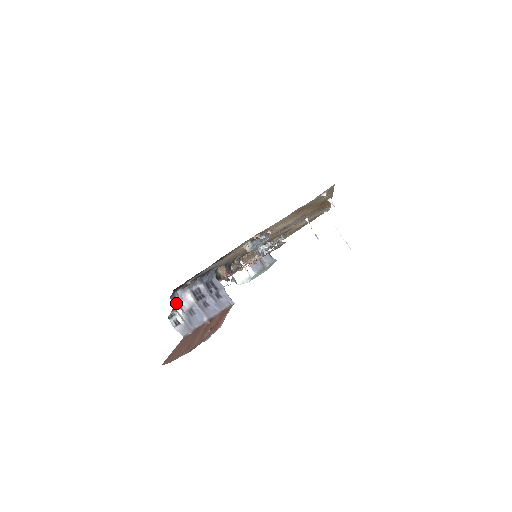
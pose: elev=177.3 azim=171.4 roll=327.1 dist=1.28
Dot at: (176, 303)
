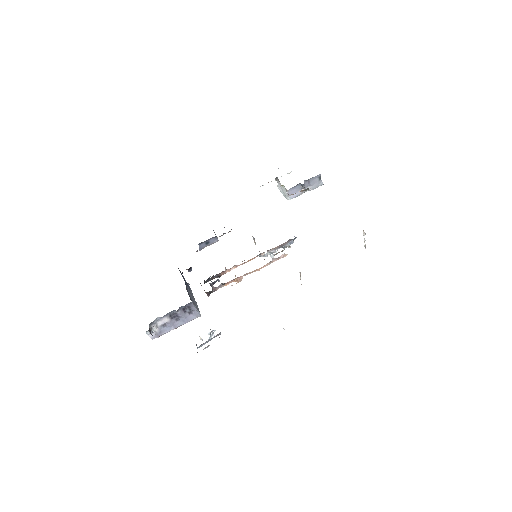
Dot at: (153, 325)
